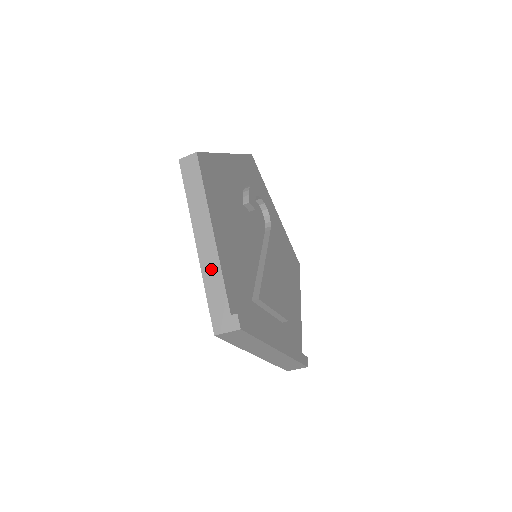
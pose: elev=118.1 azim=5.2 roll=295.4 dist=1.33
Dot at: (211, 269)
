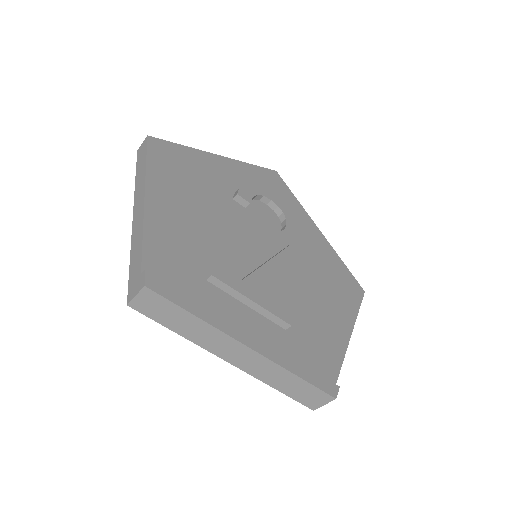
Dot at: (137, 234)
